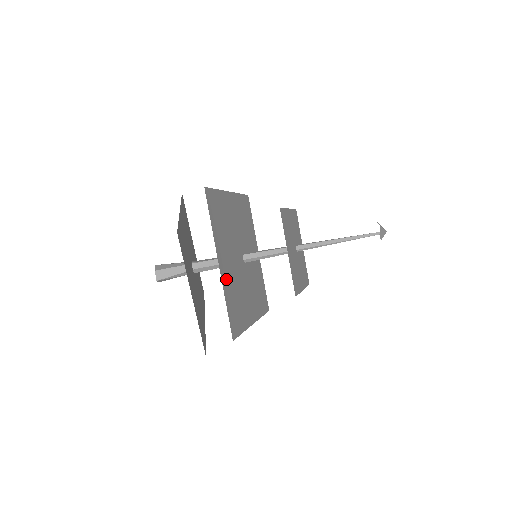
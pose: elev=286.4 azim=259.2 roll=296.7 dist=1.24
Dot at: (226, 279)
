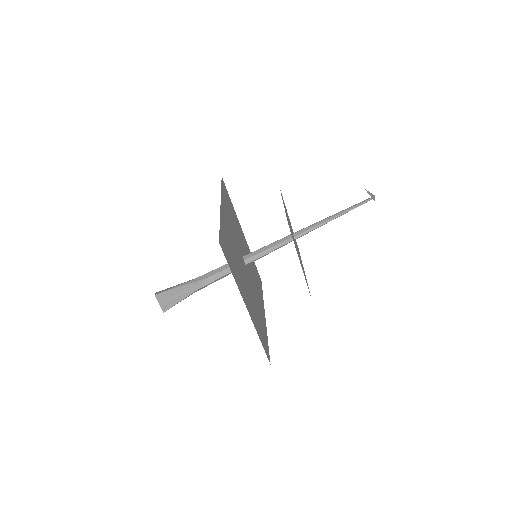
Dot at: (252, 313)
